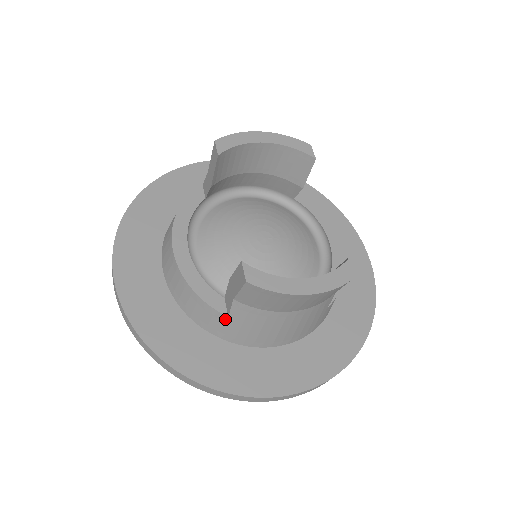
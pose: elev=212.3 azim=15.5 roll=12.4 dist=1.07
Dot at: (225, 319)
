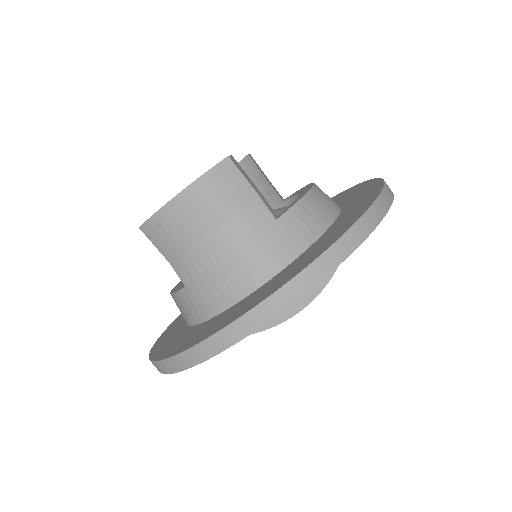
Dot at: (187, 292)
